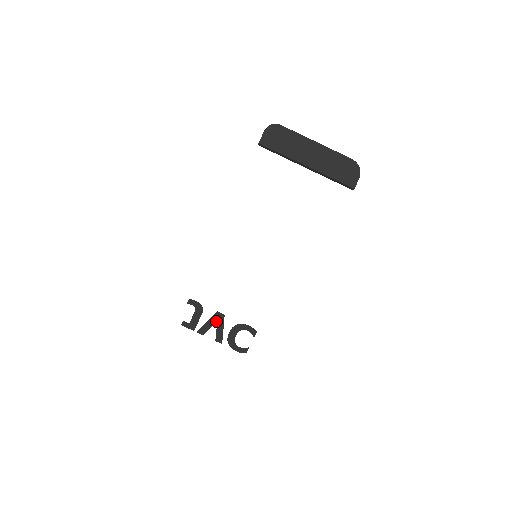
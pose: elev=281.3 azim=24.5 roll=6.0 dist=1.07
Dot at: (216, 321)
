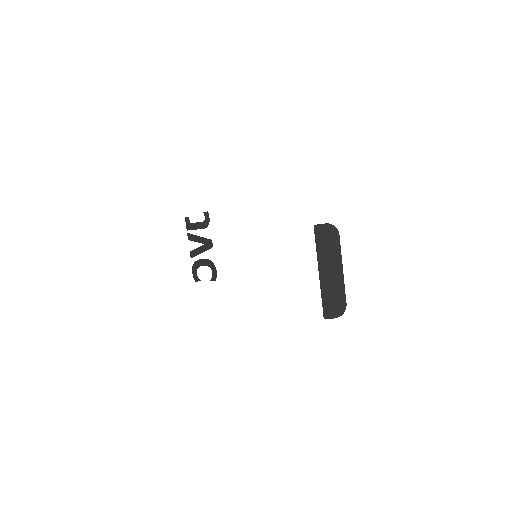
Dot at: (204, 243)
